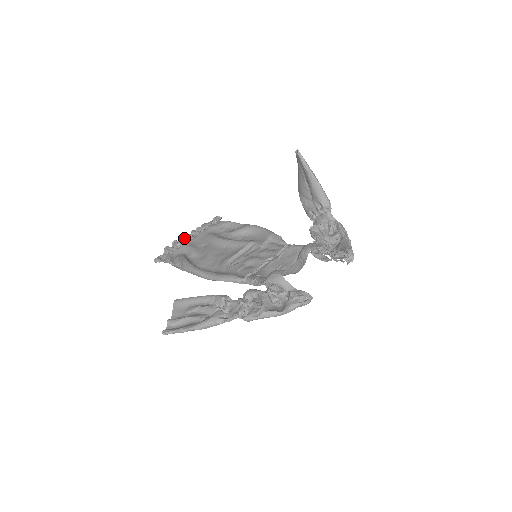
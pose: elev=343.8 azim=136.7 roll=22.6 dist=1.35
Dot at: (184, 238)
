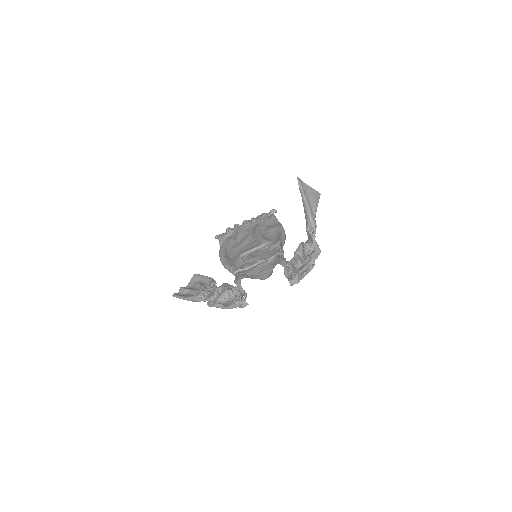
Dot at: (243, 223)
